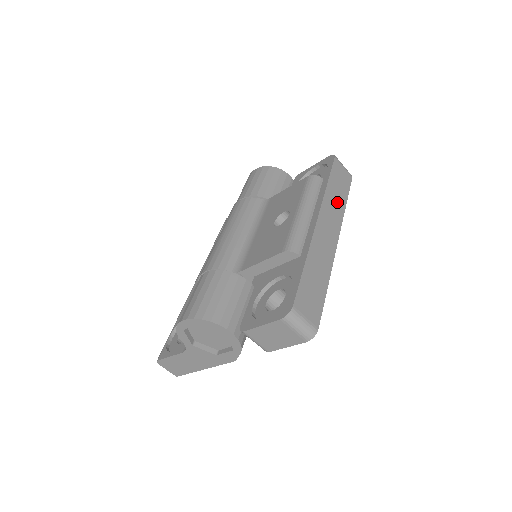
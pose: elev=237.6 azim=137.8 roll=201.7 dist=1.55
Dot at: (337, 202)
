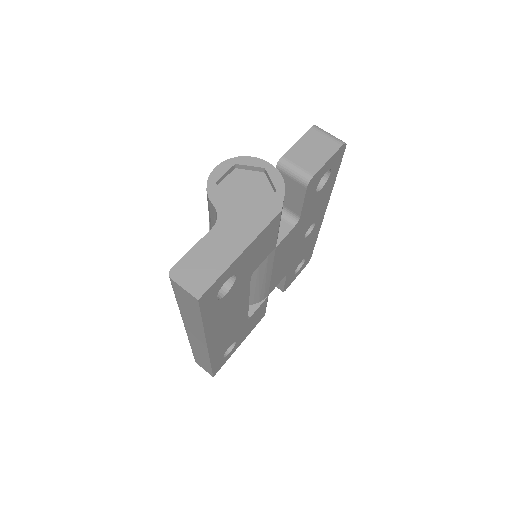
Dot at: occluded
